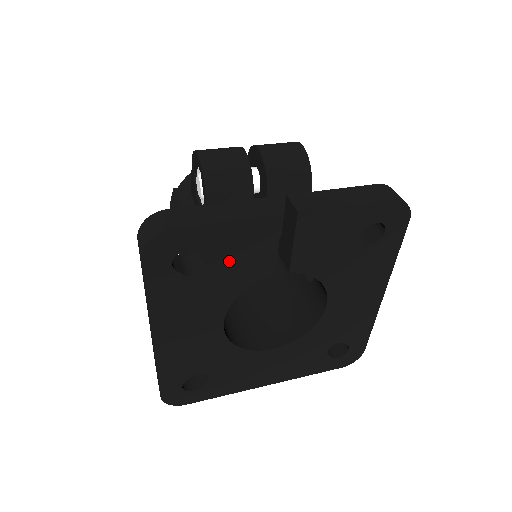
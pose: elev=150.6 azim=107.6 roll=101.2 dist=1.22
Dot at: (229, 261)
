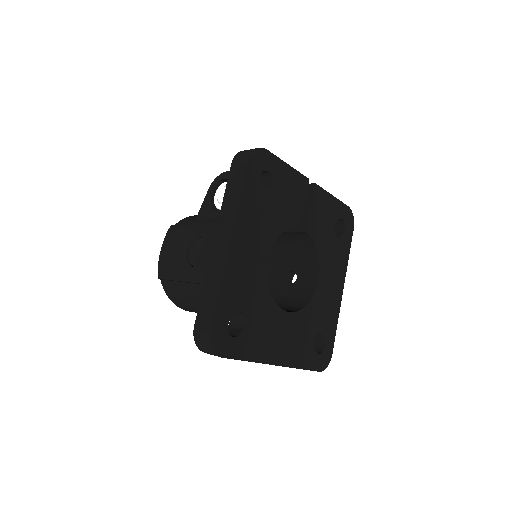
Dot at: (283, 197)
